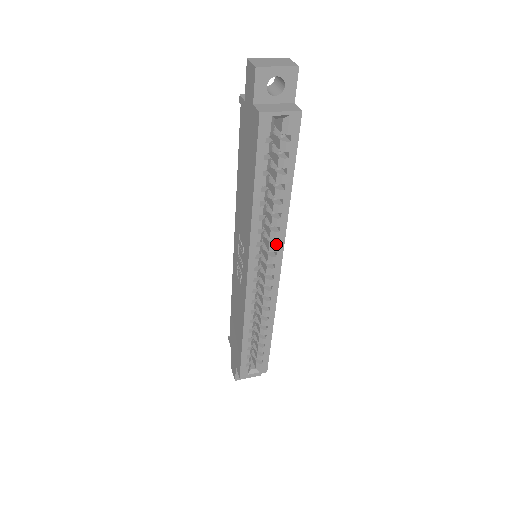
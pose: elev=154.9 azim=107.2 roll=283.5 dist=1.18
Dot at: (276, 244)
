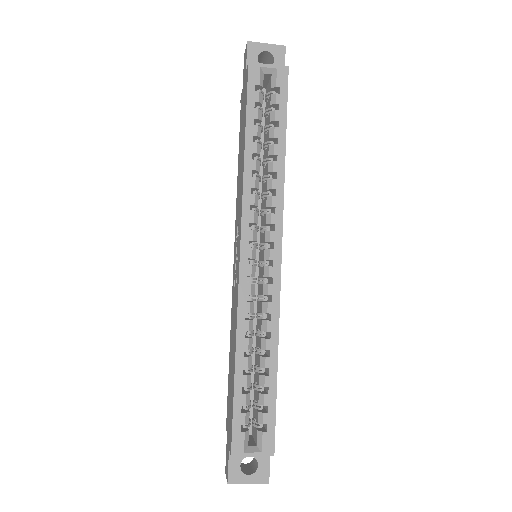
Dot at: (273, 213)
